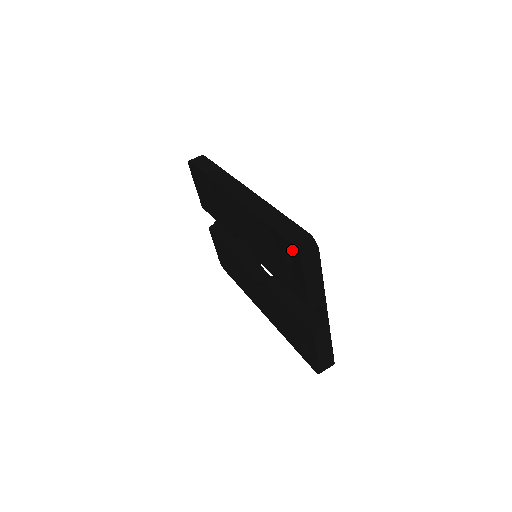
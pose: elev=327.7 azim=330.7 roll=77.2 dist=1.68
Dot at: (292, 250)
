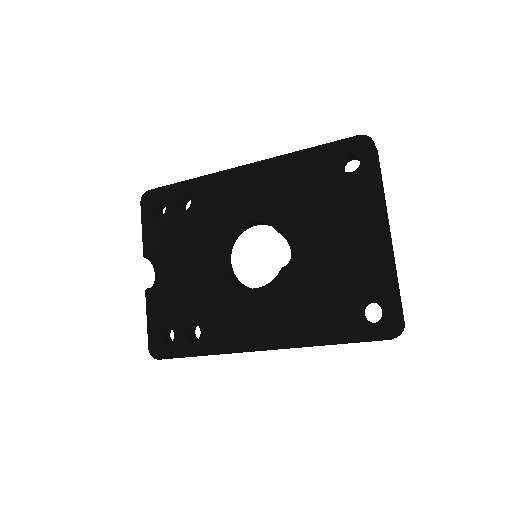
Dot at: (360, 143)
